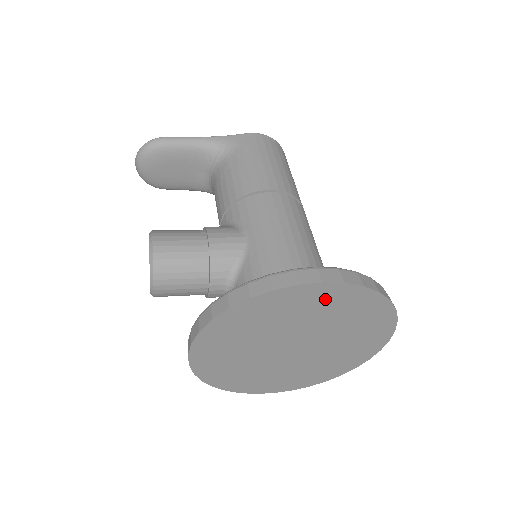
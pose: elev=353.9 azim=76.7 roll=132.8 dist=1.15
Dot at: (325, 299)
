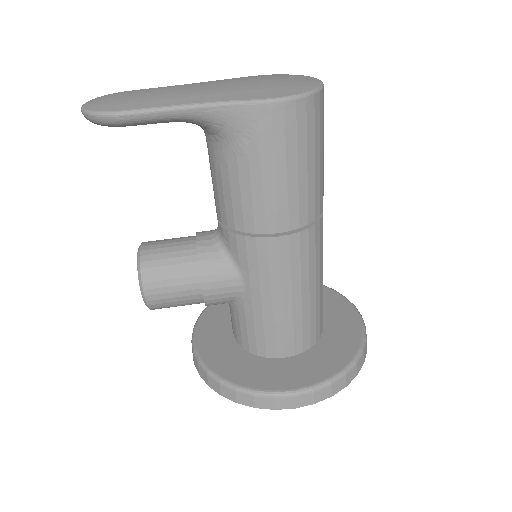
Dot at: occluded
